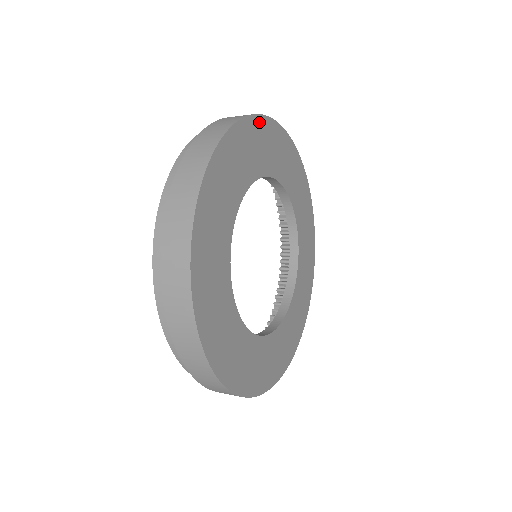
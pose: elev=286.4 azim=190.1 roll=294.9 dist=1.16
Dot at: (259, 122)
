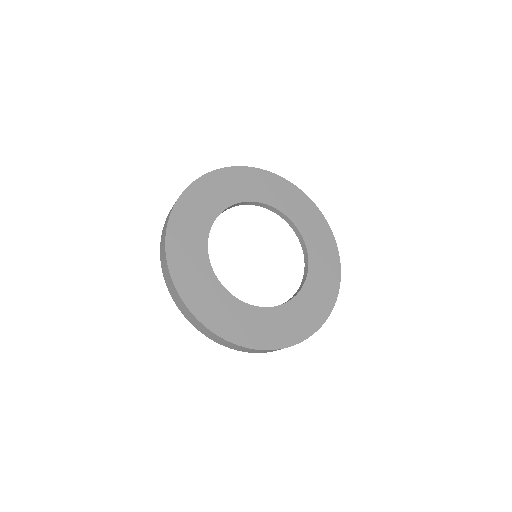
Dot at: (281, 181)
